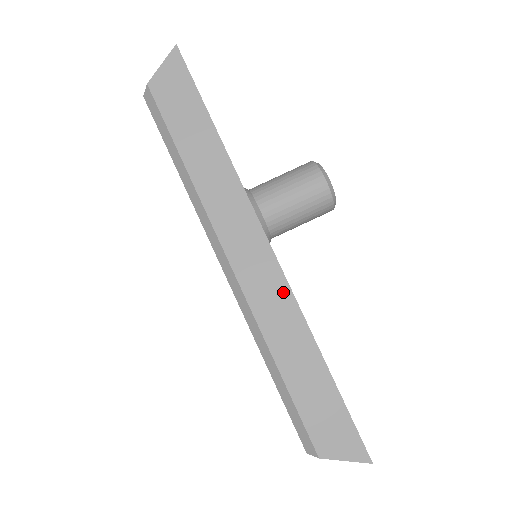
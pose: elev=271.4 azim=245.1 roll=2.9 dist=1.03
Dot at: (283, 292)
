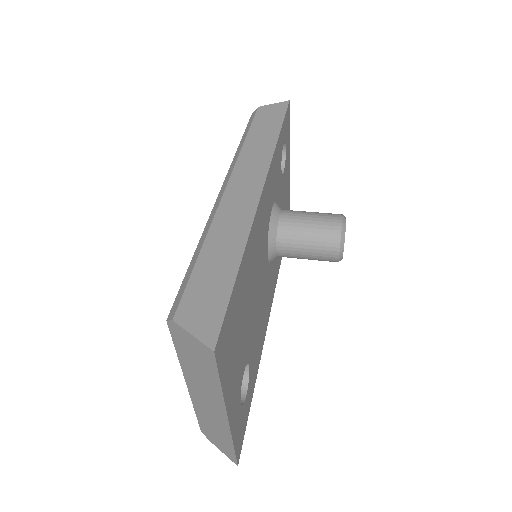
Dot at: (249, 211)
